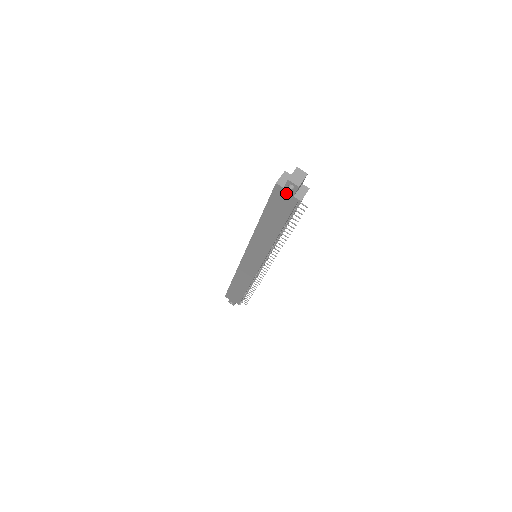
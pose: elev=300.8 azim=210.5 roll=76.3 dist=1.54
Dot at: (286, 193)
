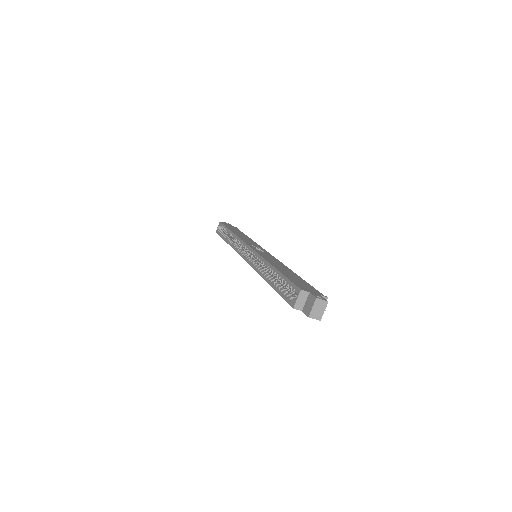
Dot at: occluded
